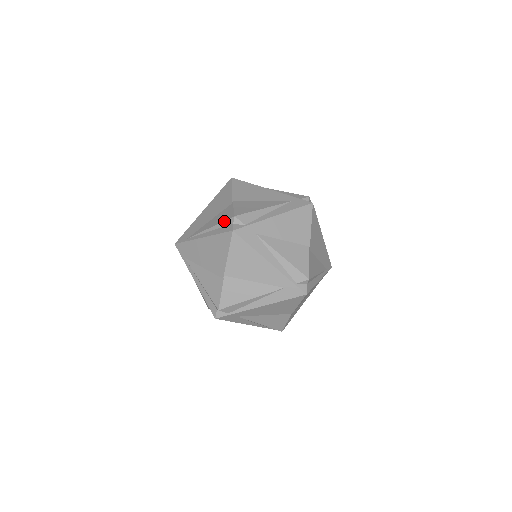
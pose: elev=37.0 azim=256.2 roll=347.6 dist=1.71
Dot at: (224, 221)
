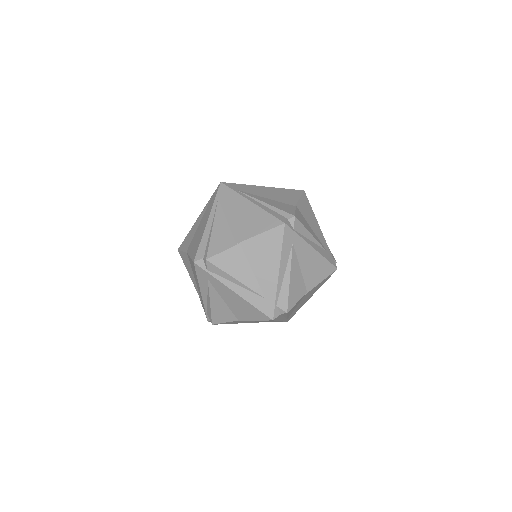
Dot at: (282, 210)
